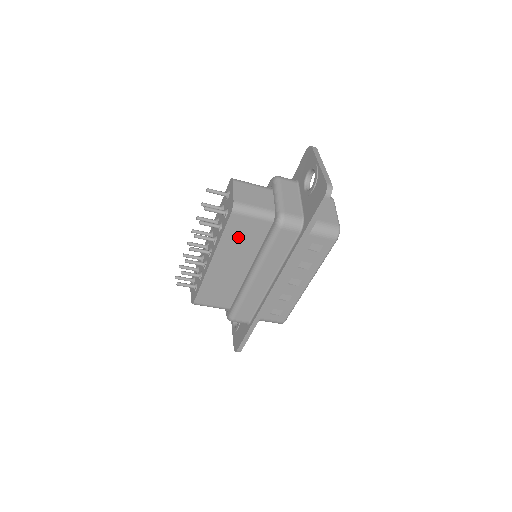
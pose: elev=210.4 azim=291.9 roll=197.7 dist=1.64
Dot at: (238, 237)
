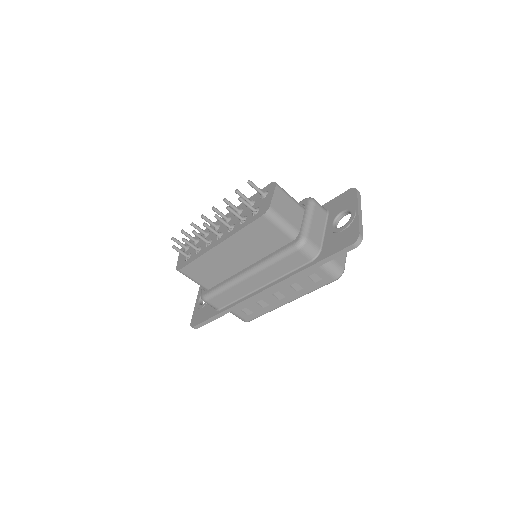
Dot at: (255, 237)
